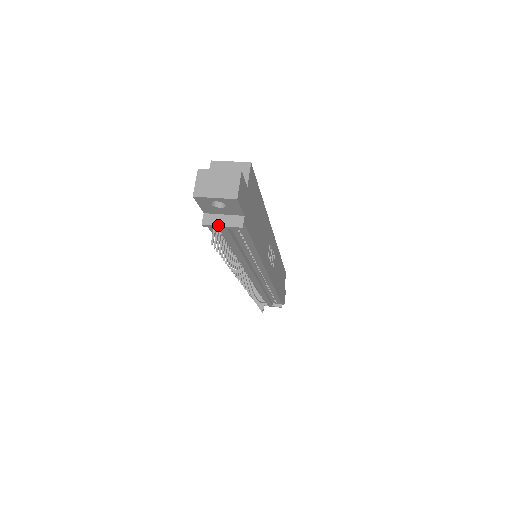
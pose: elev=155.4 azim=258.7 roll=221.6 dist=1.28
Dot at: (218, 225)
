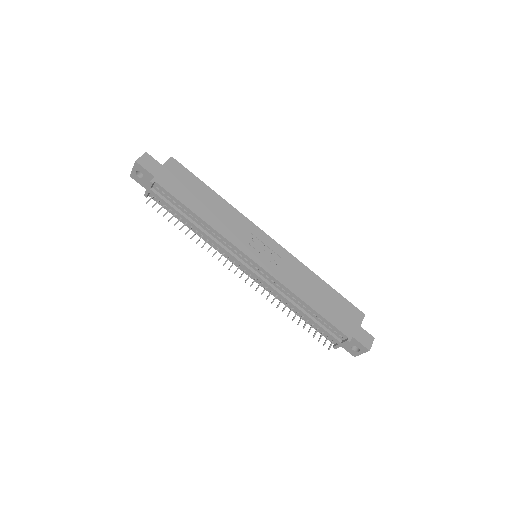
Dot at: (146, 190)
